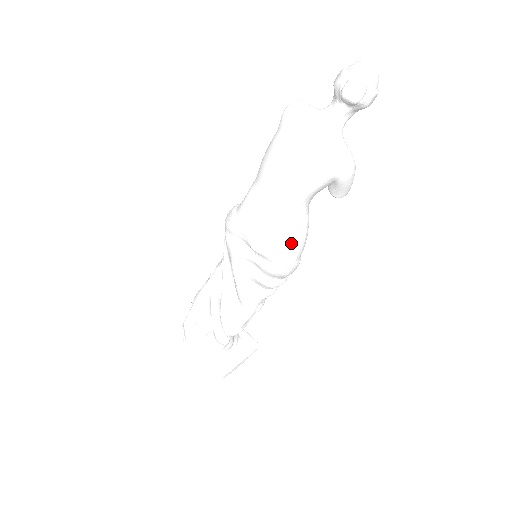
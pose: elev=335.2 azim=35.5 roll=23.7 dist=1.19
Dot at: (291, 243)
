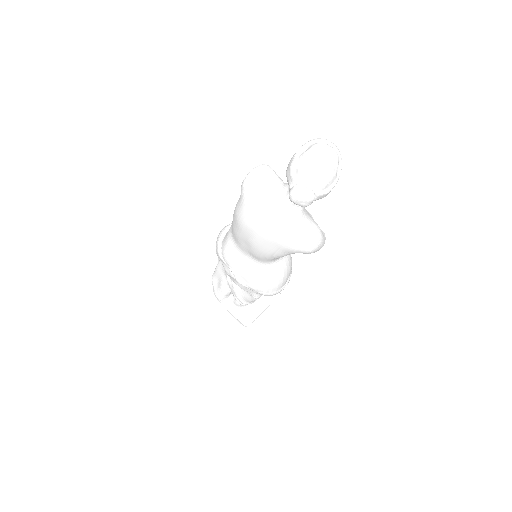
Dot at: (271, 283)
